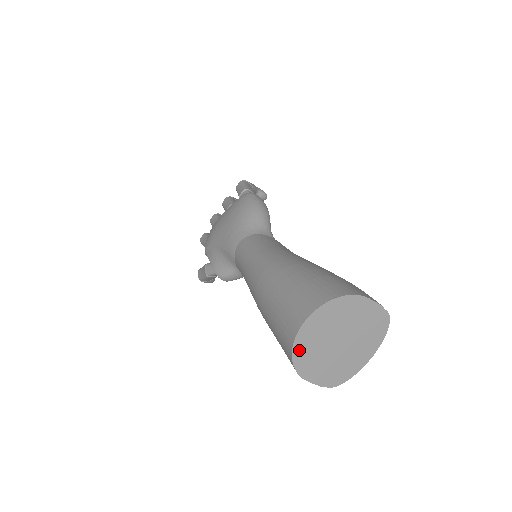
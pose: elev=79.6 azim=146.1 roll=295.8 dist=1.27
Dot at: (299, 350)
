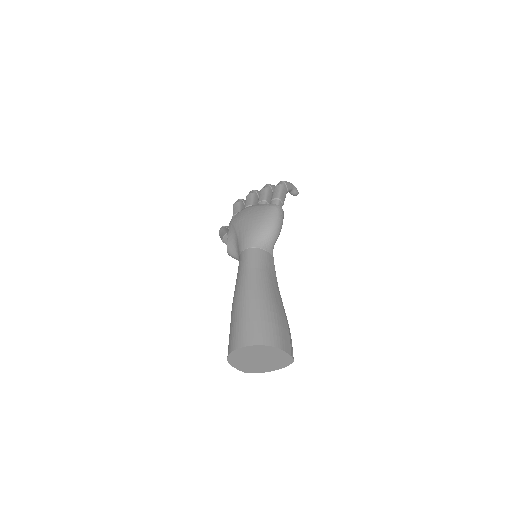
Dot at: (233, 355)
